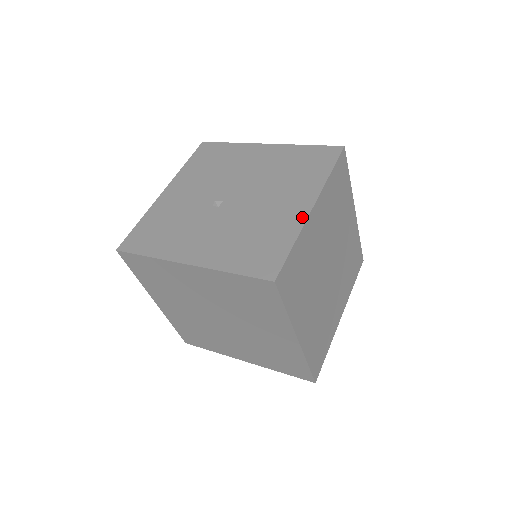
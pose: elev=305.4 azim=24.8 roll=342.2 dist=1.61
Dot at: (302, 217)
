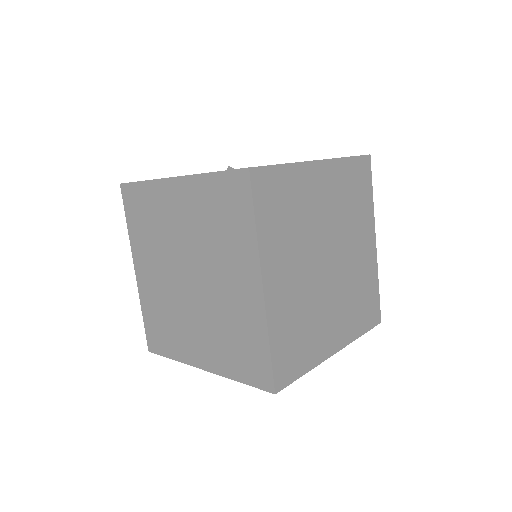
Dot at: occluded
